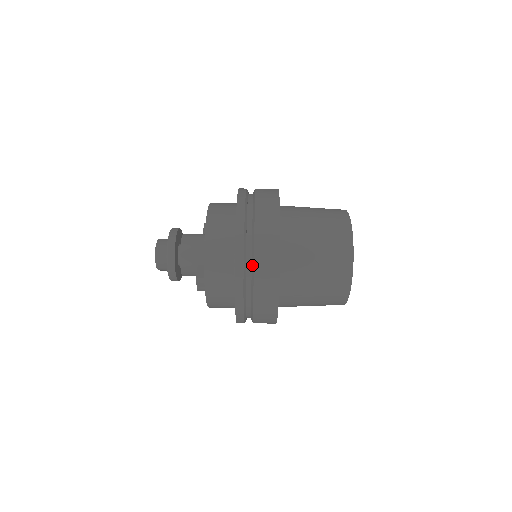
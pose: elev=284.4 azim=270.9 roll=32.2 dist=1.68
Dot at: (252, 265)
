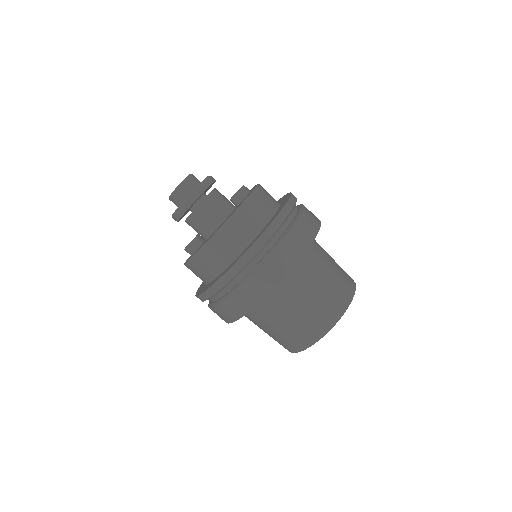
Dot at: (214, 303)
